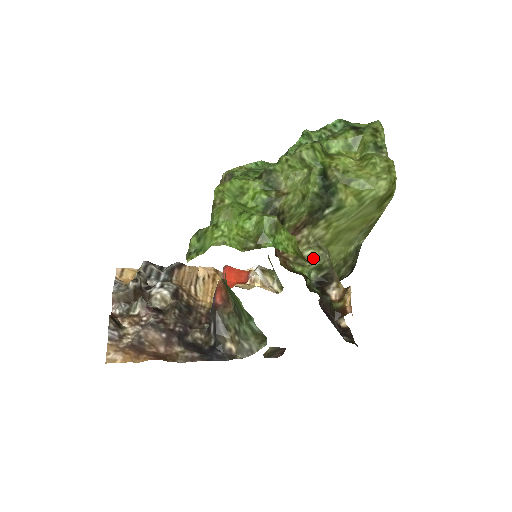
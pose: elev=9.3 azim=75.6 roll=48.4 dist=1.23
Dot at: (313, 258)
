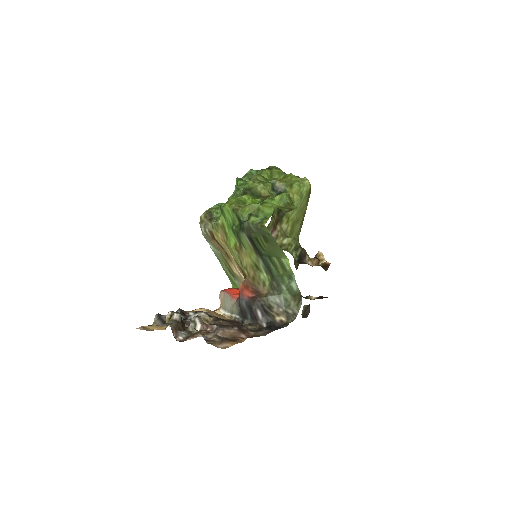
Dot at: (290, 242)
